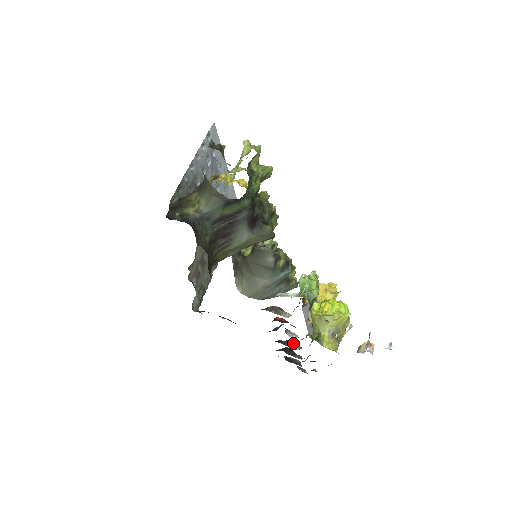
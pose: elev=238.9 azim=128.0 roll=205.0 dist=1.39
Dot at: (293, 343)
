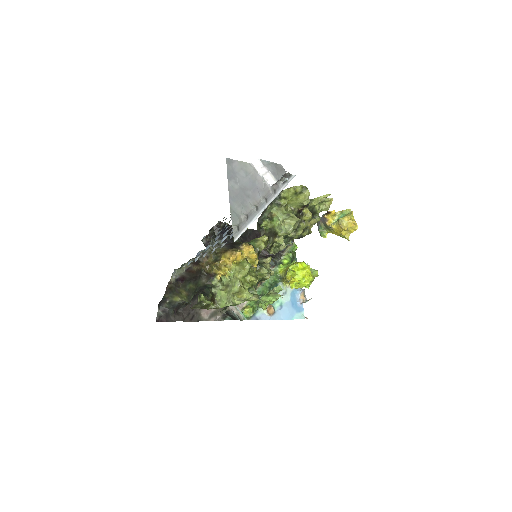
Dot at: occluded
